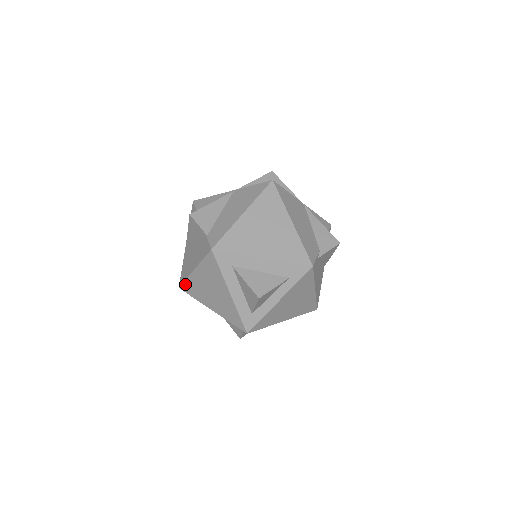
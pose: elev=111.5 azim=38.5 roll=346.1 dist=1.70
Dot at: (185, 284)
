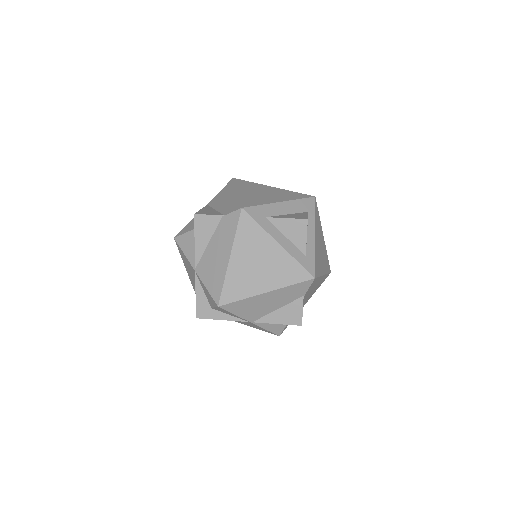
Dot at: (225, 291)
